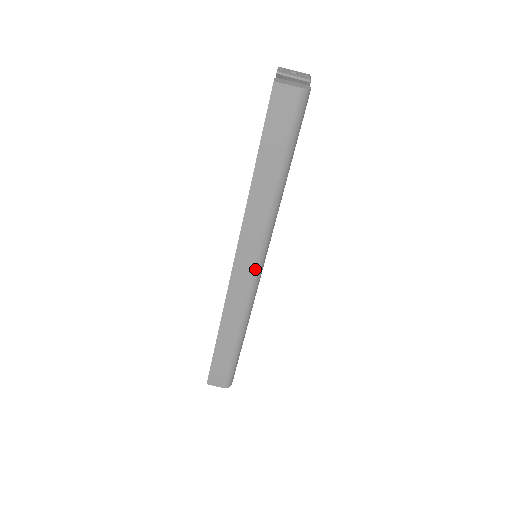
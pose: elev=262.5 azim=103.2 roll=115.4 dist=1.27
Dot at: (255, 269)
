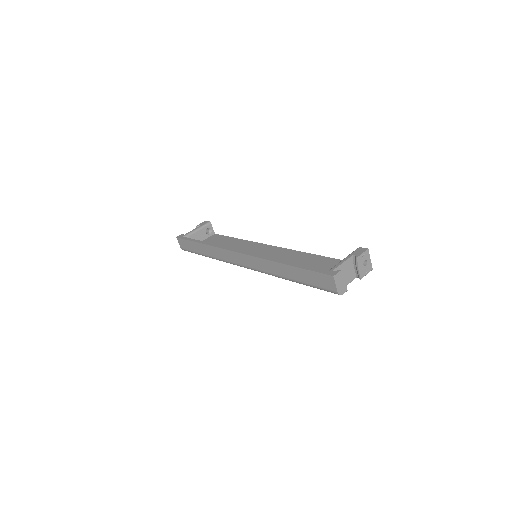
Dot at: (244, 266)
